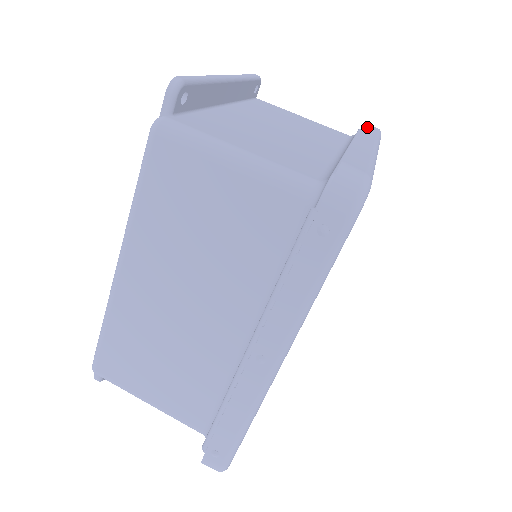
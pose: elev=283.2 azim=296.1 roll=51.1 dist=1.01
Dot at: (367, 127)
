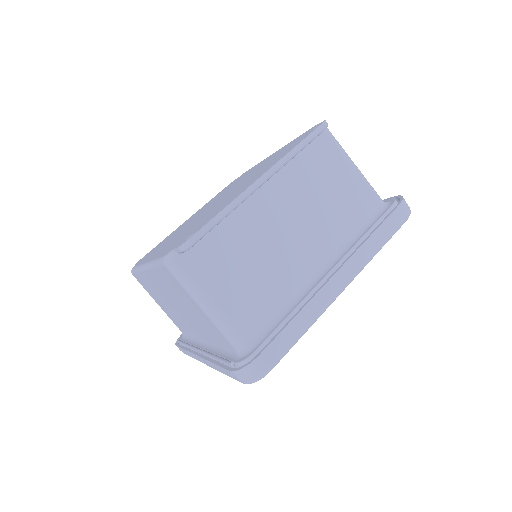
Dot at: (385, 226)
